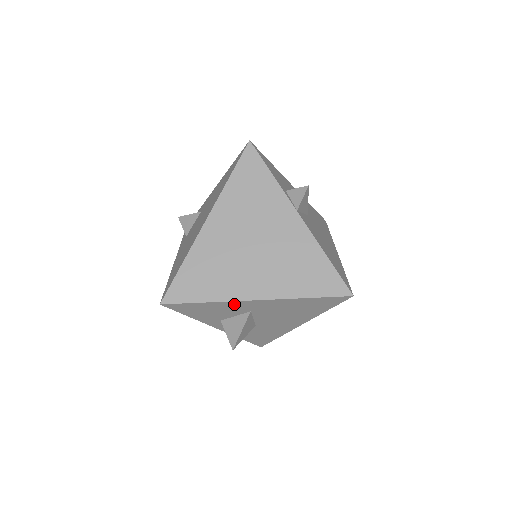
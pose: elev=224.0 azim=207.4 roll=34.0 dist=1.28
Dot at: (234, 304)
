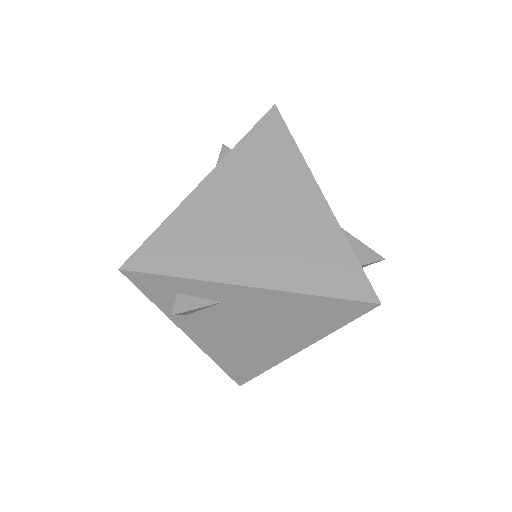
Dot at: occluded
